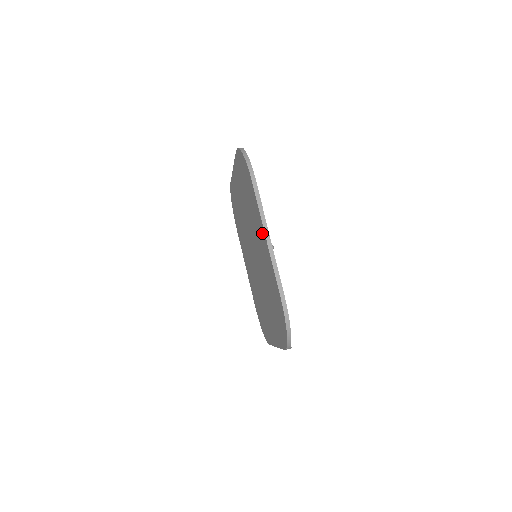
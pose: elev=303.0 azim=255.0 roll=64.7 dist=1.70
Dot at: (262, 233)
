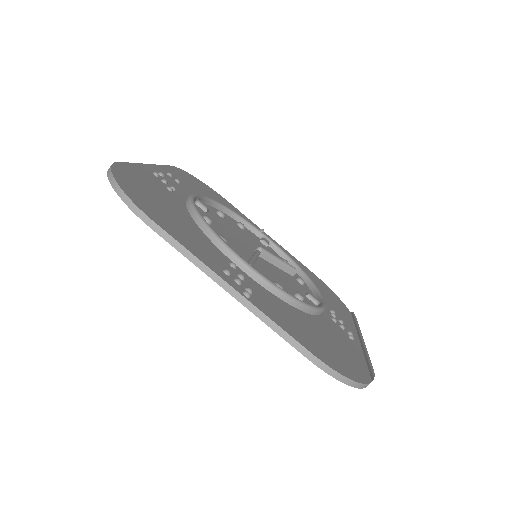
Dot at: occluded
